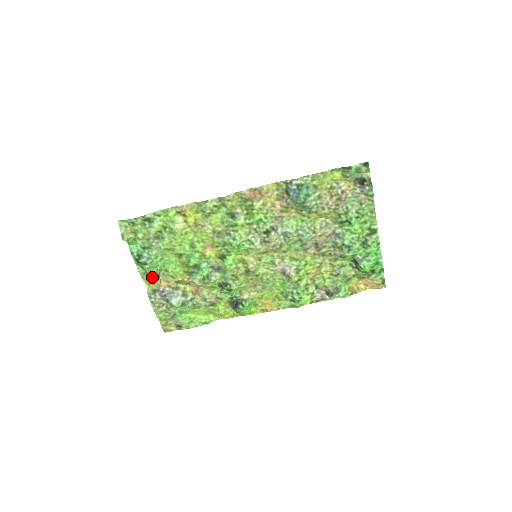
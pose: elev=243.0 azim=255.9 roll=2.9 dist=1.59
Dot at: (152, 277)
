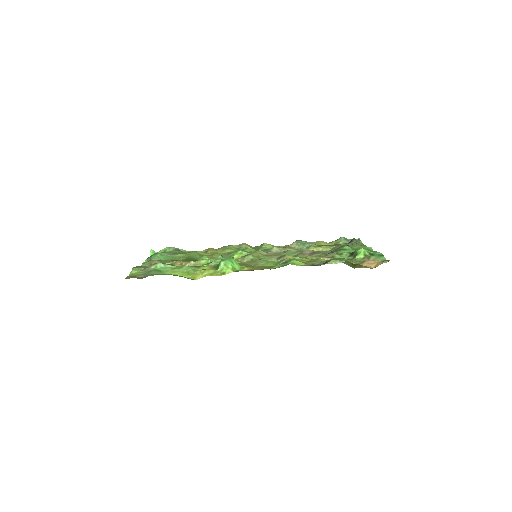
Dot at: (153, 261)
